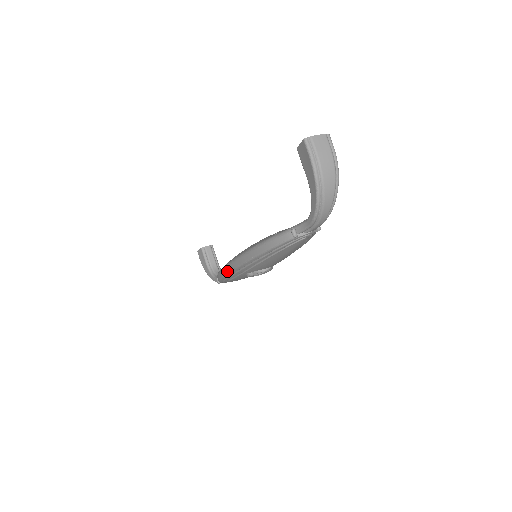
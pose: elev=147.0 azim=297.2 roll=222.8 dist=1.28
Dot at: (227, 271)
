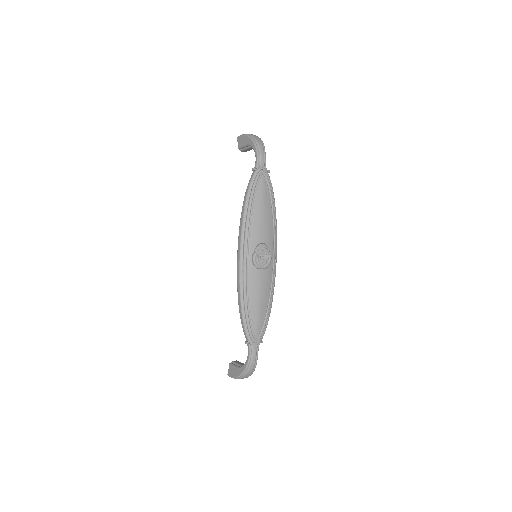
Dot at: (238, 269)
